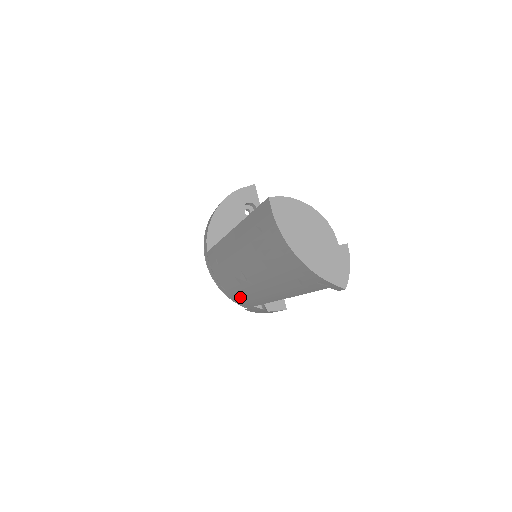
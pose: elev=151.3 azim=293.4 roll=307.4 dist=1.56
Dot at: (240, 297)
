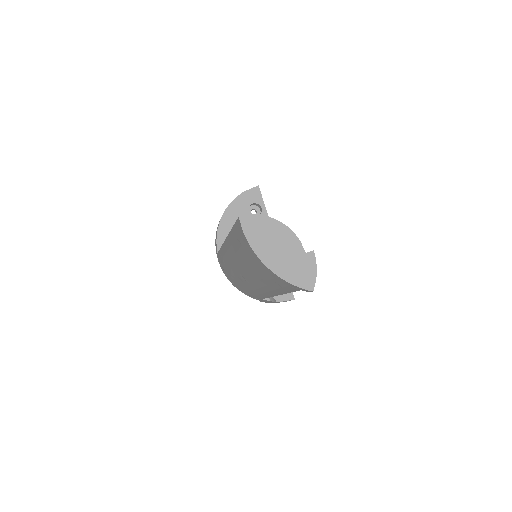
Dot at: (248, 292)
